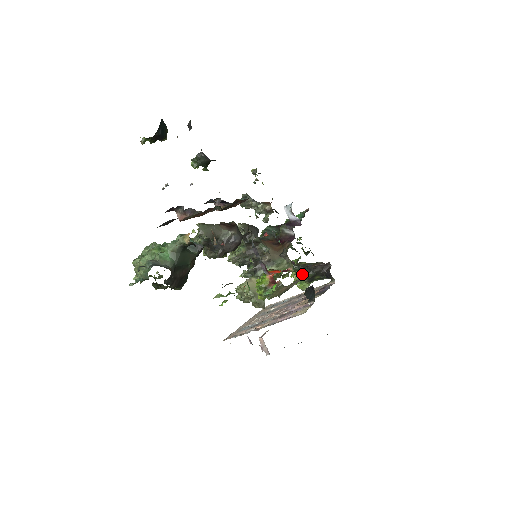
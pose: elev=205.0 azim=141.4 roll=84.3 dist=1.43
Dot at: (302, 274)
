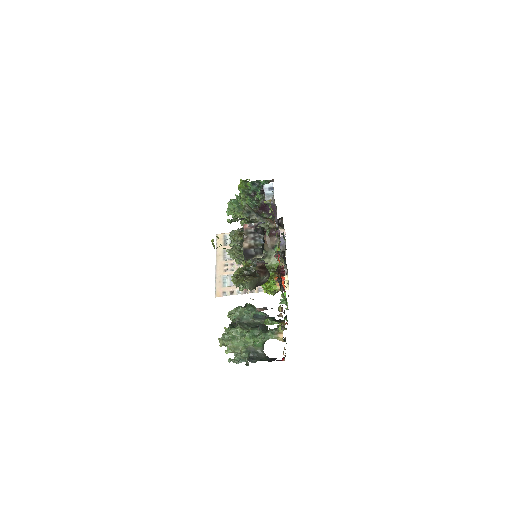
Dot at: occluded
